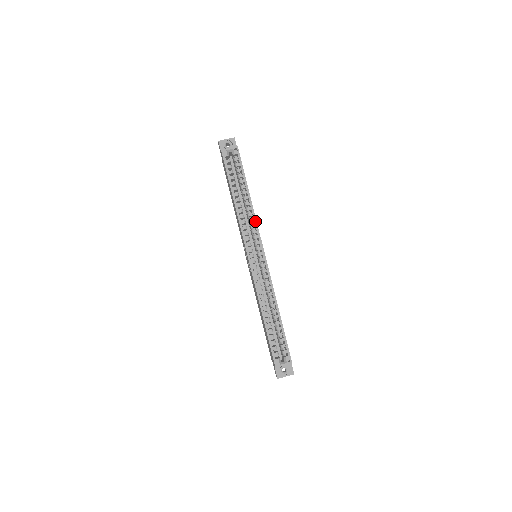
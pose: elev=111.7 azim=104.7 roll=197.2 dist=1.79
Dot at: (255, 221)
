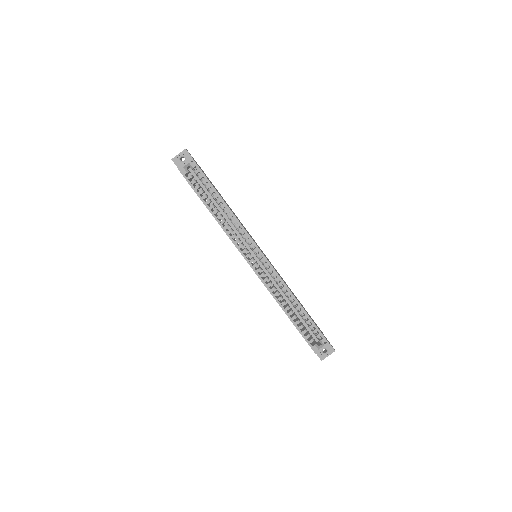
Dot at: (241, 226)
